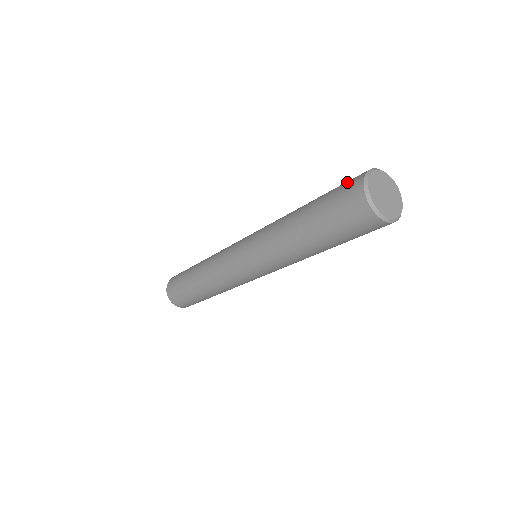
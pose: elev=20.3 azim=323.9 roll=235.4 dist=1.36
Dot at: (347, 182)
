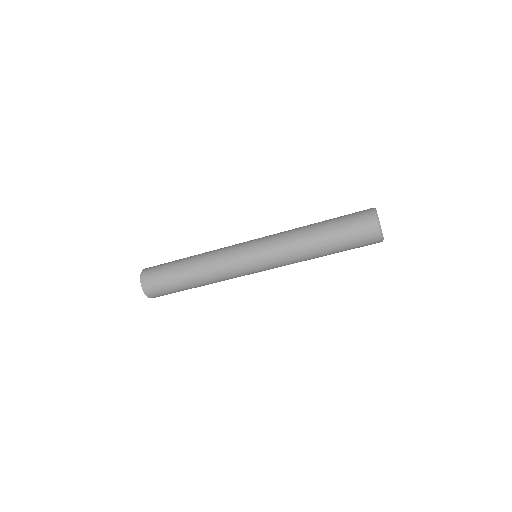
Dot at: (360, 218)
